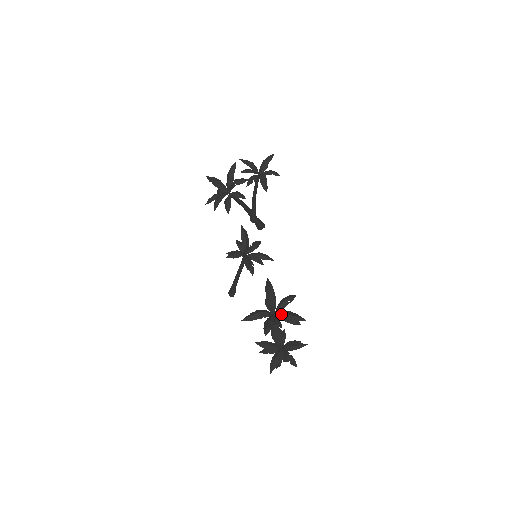
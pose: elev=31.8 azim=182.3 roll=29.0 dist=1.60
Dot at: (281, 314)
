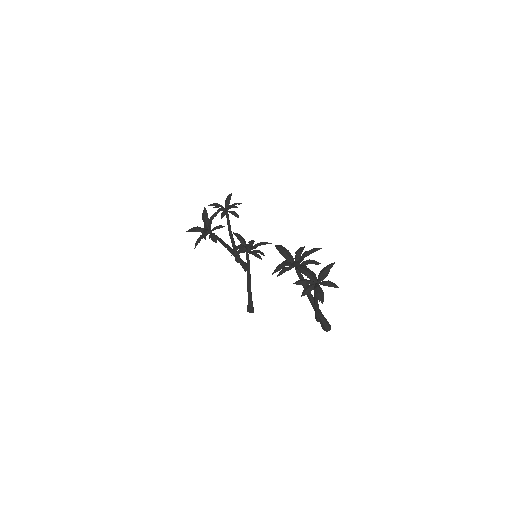
Dot at: (301, 257)
